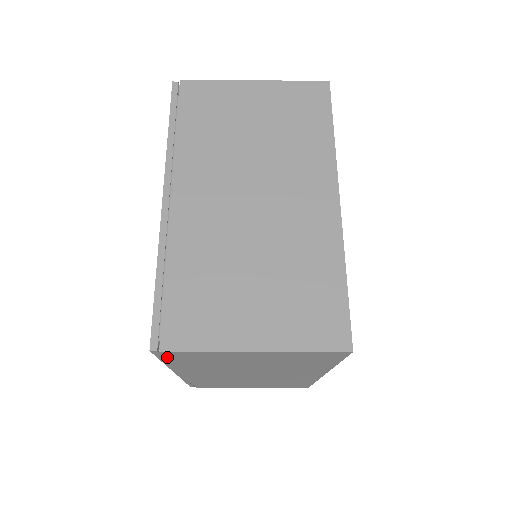
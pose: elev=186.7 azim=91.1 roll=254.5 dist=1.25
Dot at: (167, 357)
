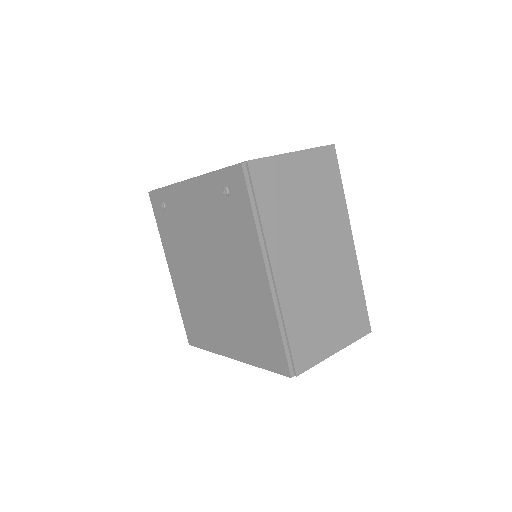
Dot at: occluded
